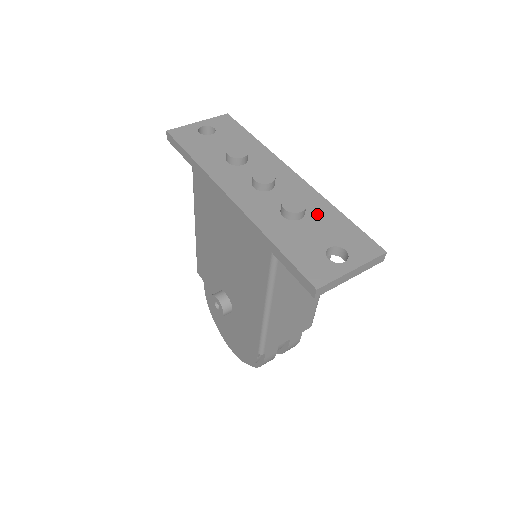
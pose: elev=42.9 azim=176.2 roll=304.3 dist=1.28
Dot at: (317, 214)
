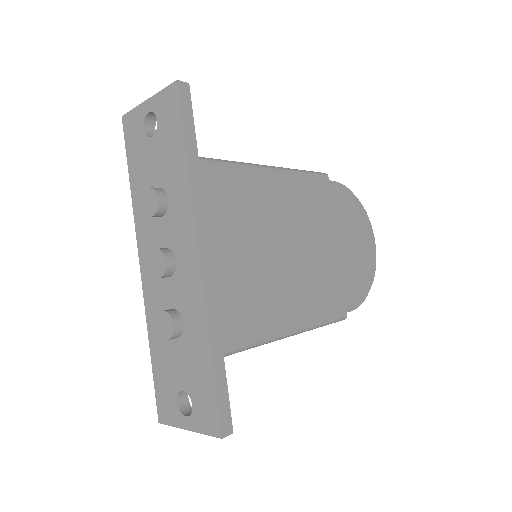
Dot at: (191, 341)
